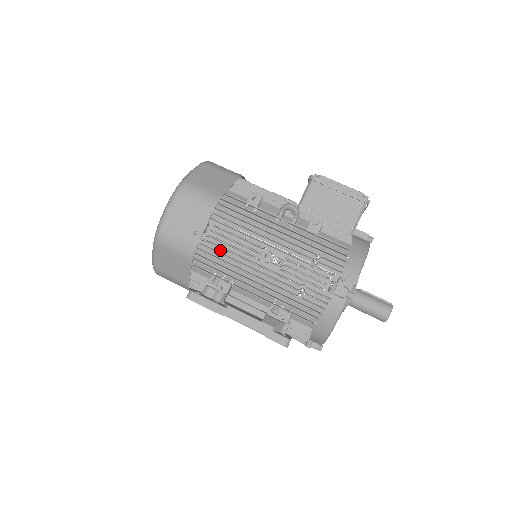
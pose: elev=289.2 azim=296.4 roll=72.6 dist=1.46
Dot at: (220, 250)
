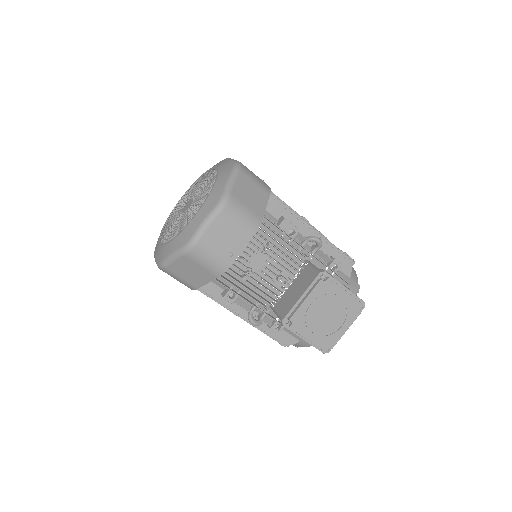
Dot at: occluded
